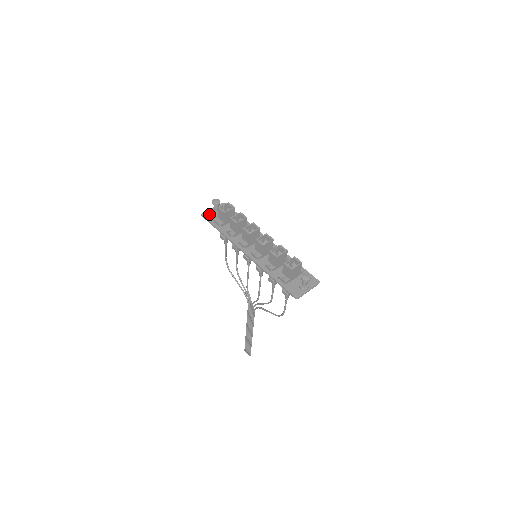
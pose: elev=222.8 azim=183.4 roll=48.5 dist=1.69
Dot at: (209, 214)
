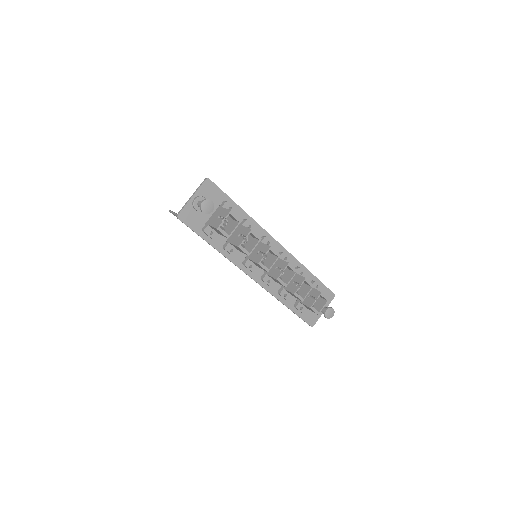
Dot at: (190, 214)
